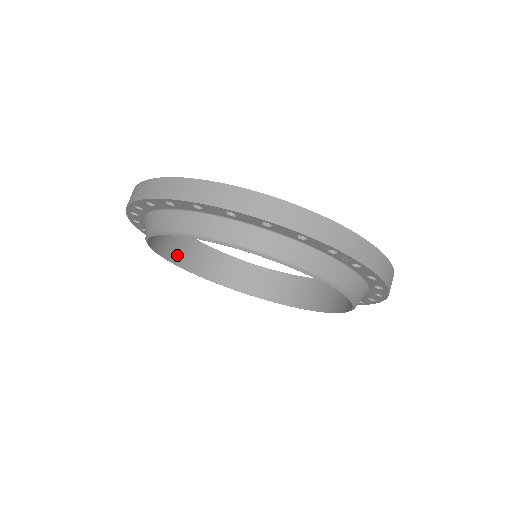
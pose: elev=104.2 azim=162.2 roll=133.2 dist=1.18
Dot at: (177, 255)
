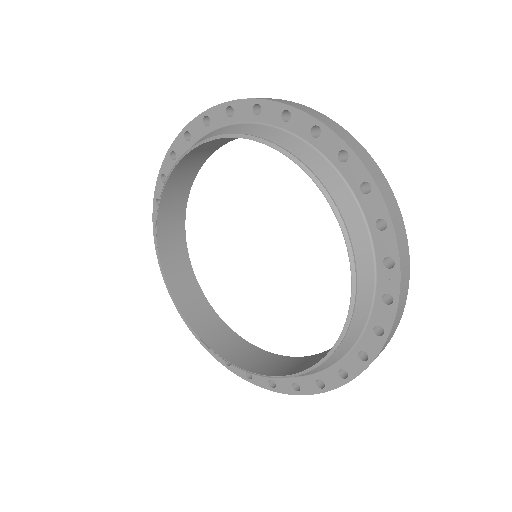
Dot at: (167, 208)
